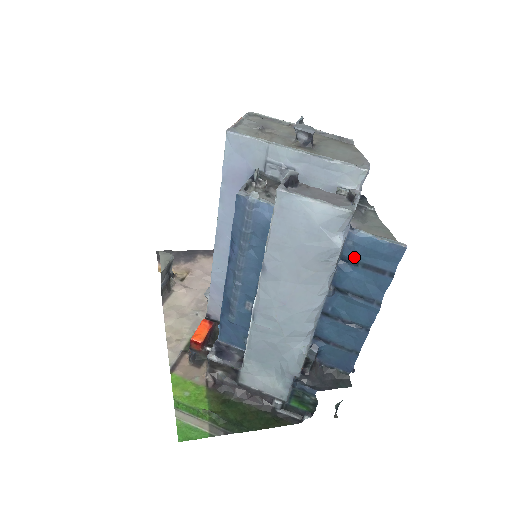
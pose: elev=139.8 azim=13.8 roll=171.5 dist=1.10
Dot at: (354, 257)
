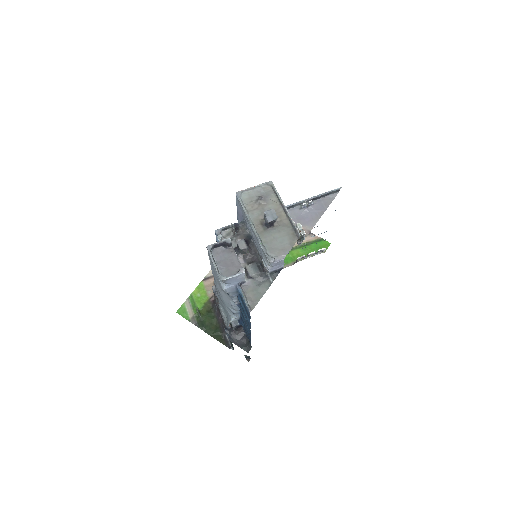
Dot at: occluded
